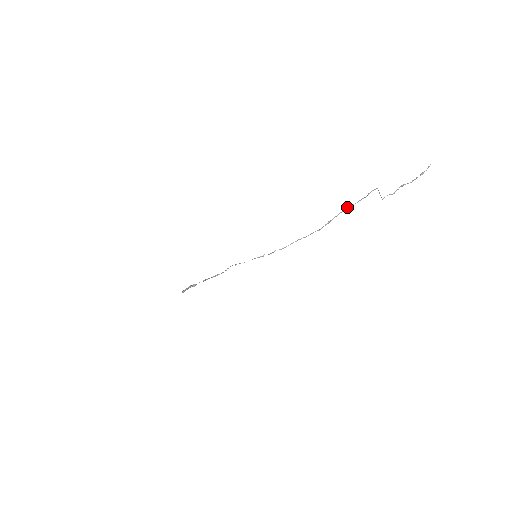
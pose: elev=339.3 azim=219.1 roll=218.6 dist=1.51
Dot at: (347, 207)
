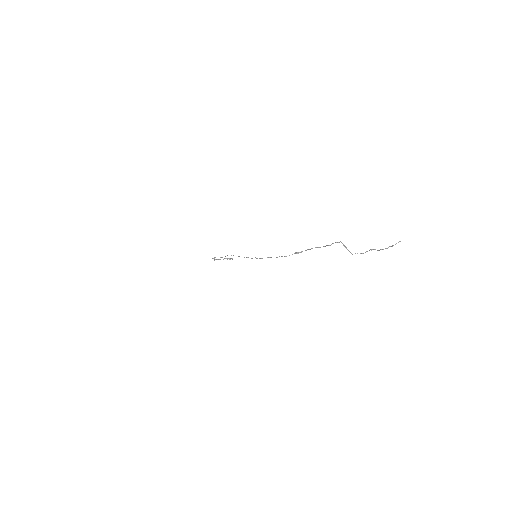
Dot at: occluded
